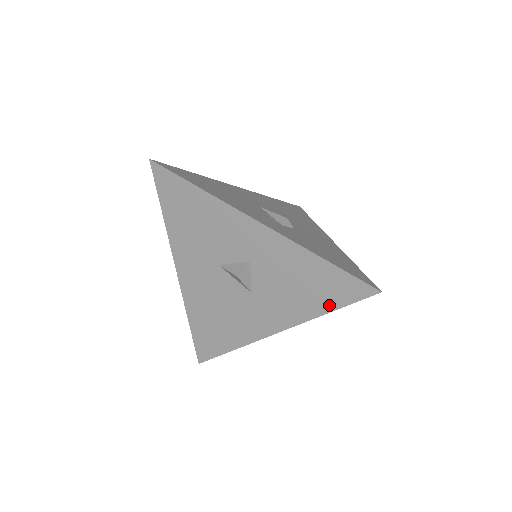
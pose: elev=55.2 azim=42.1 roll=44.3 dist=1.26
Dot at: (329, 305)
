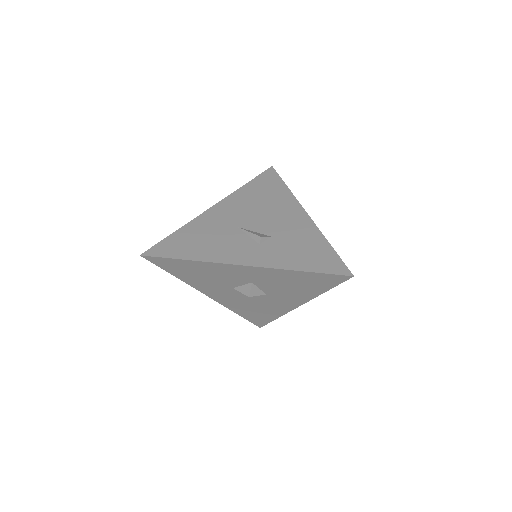
Dot at: (323, 289)
